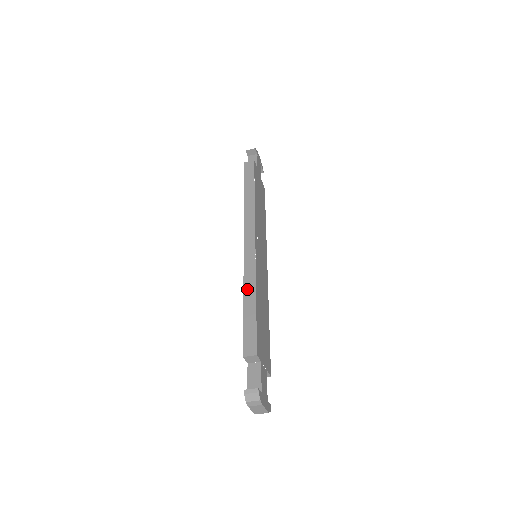
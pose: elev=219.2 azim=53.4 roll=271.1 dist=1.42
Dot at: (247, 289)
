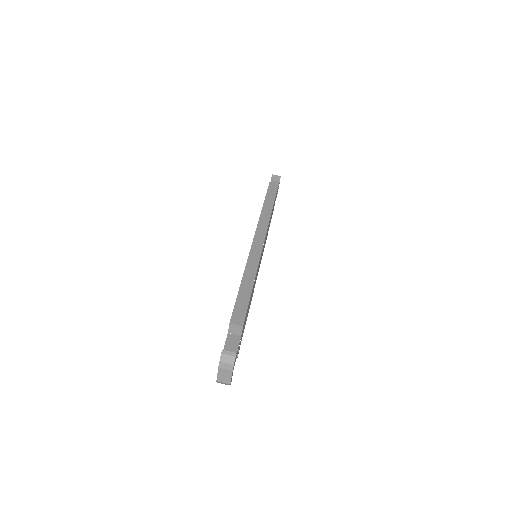
Dot at: (247, 273)
